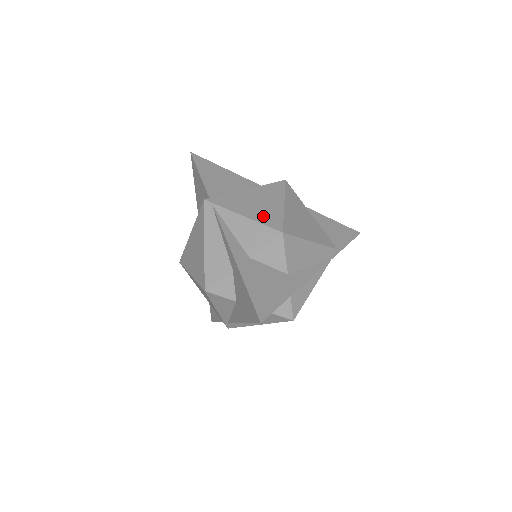
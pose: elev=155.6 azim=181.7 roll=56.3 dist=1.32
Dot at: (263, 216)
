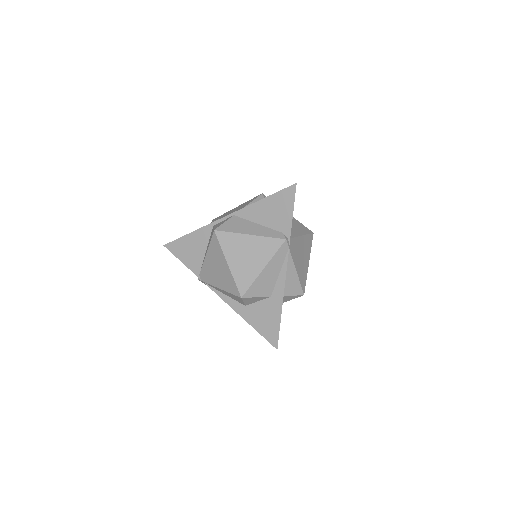
Dot at: (226, 284)
